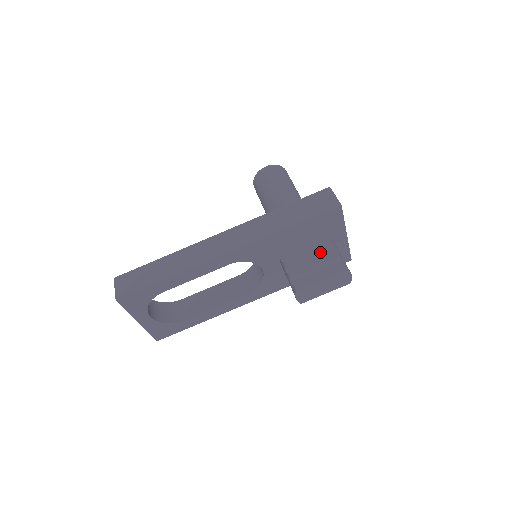
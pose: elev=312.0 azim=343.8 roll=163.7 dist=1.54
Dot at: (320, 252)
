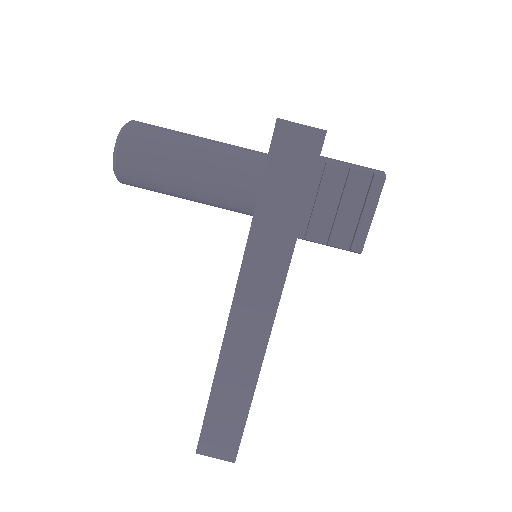
Dot at: (331, 188)
